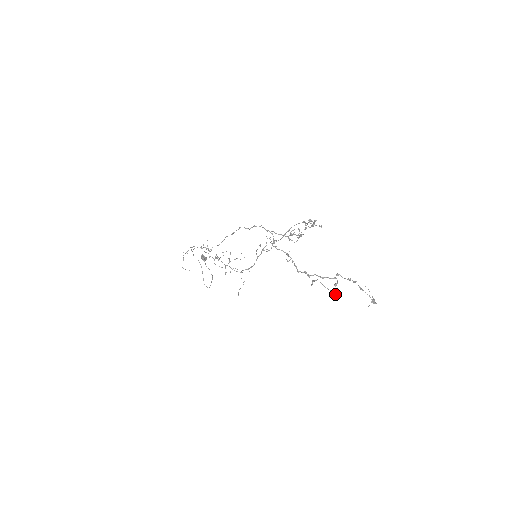
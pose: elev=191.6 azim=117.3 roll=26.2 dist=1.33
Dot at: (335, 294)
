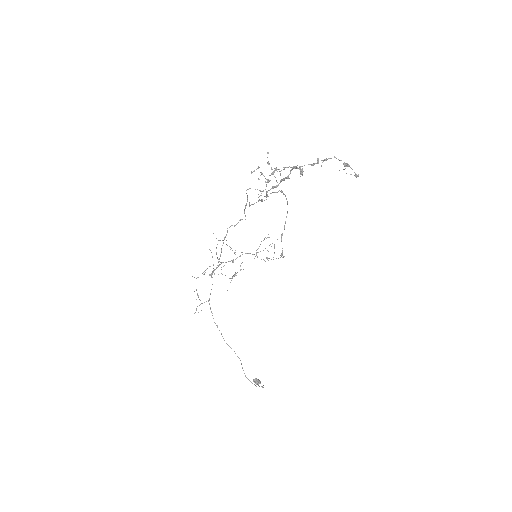
Dot at: (294, 166)
